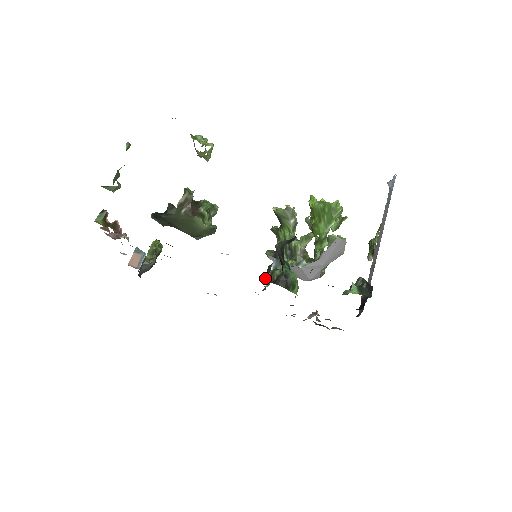
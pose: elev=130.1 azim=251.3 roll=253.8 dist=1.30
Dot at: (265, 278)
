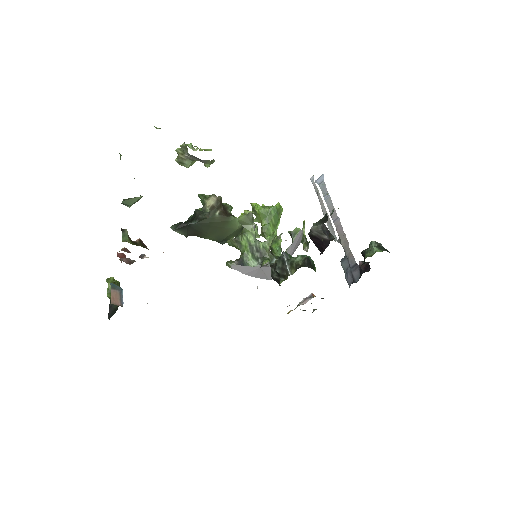
Dot at: (279, 271)
